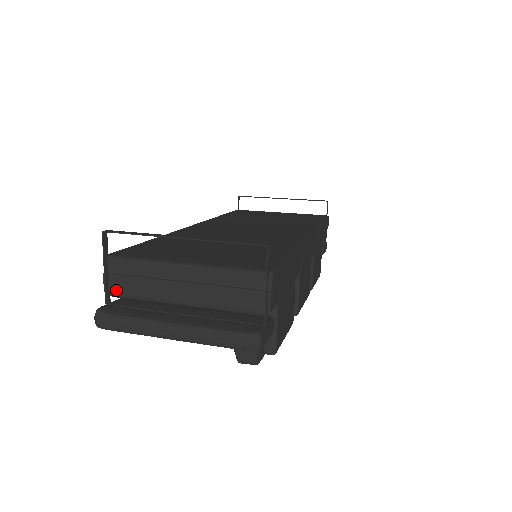
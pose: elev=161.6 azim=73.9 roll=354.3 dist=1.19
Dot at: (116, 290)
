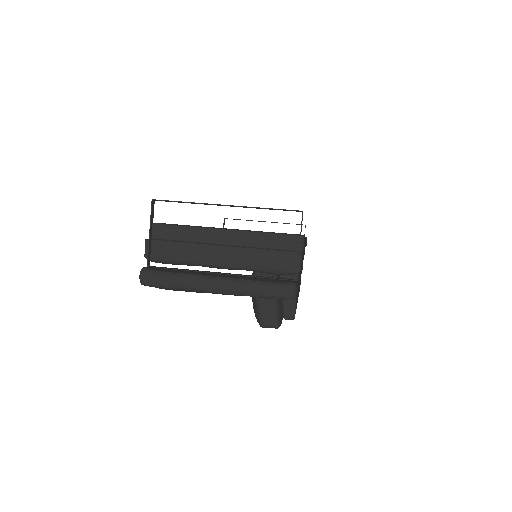
Dot at: (157, 254)
